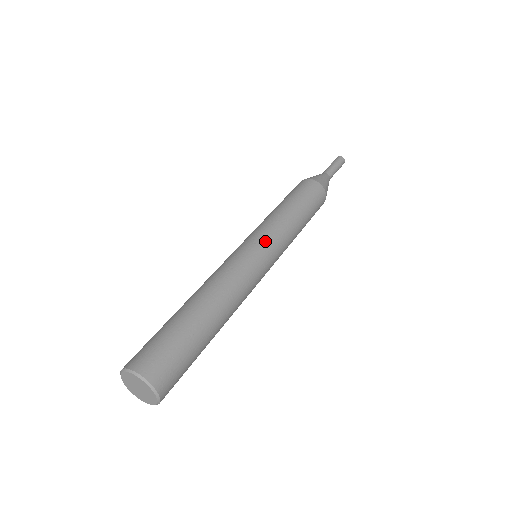
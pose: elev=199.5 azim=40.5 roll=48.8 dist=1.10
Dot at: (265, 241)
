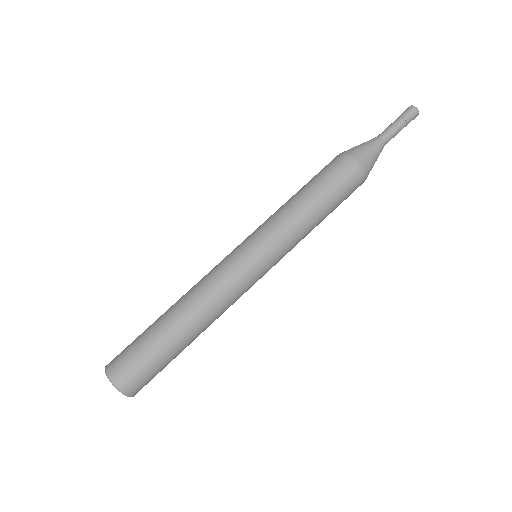
Dot at: (262, 249)
